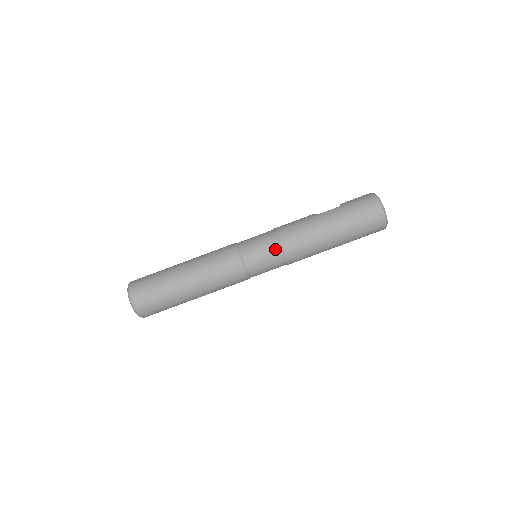
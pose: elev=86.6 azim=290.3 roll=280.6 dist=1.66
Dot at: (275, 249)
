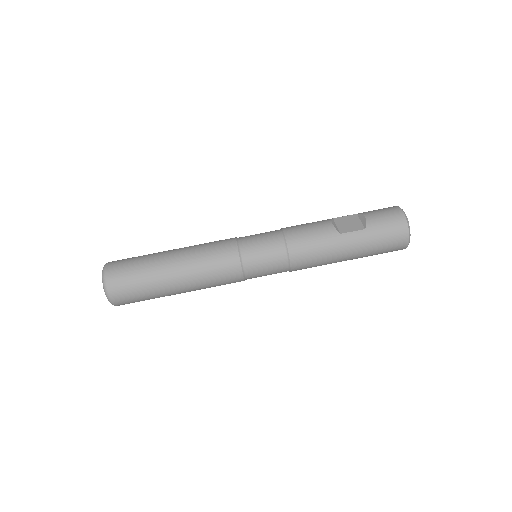
Dot at: (282, 268)
